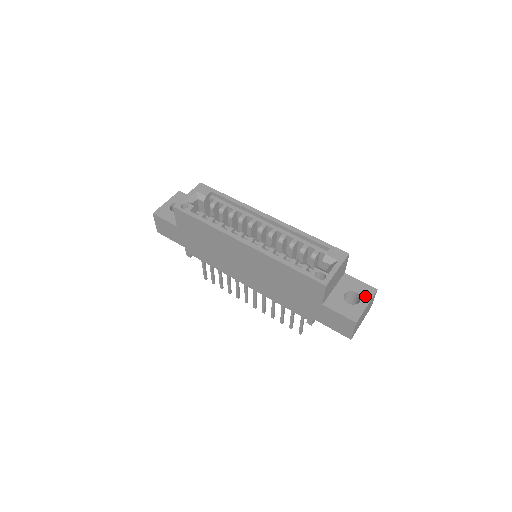
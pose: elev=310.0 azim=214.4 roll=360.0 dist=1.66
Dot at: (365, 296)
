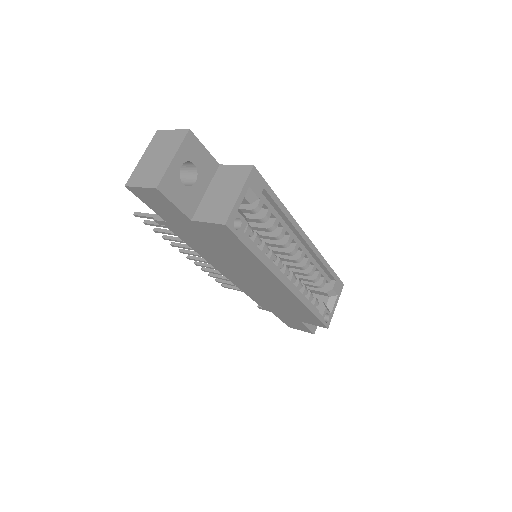
Dot at: occluded
